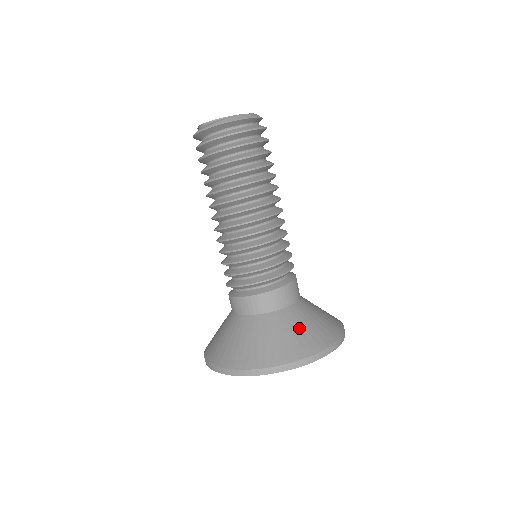
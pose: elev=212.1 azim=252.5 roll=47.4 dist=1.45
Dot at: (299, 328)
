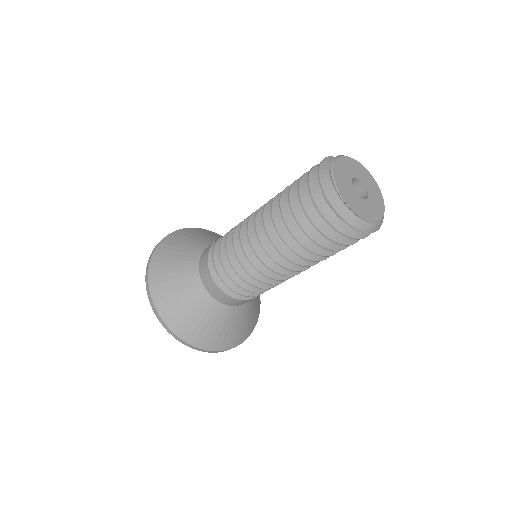
Dot at: (252, 313)
